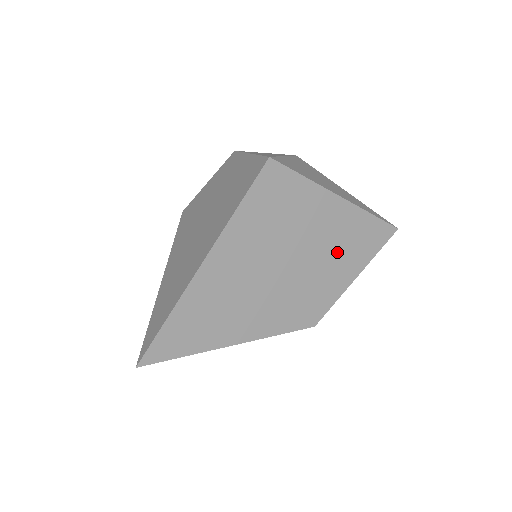
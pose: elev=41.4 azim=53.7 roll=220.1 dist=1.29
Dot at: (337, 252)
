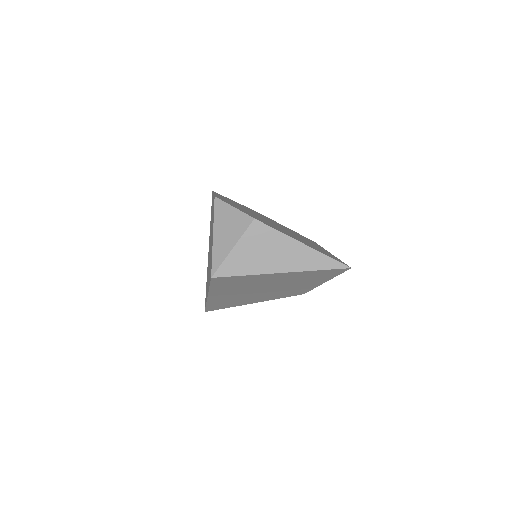
Dot at: (299, 282)
